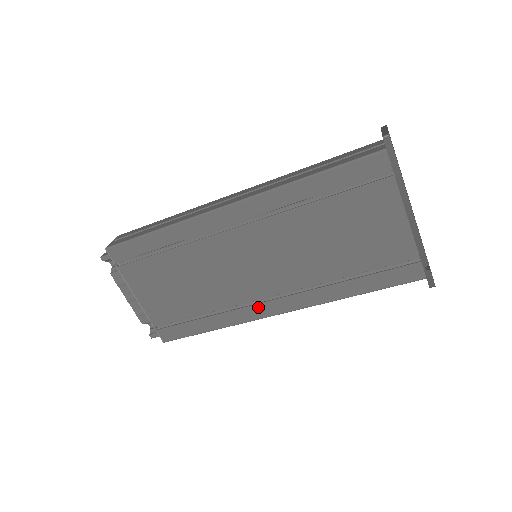
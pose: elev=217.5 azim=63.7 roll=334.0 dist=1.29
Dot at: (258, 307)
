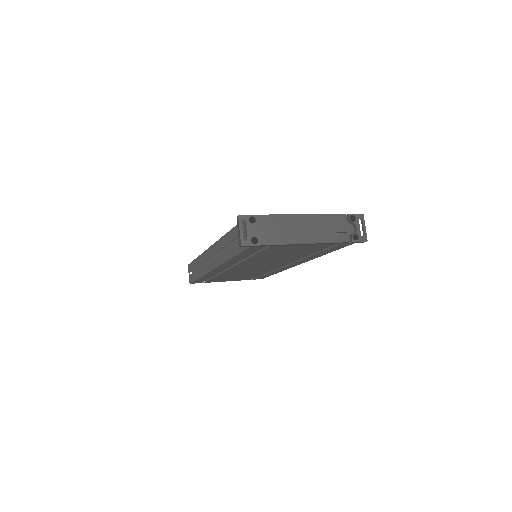
Dot at: (285, 267)
